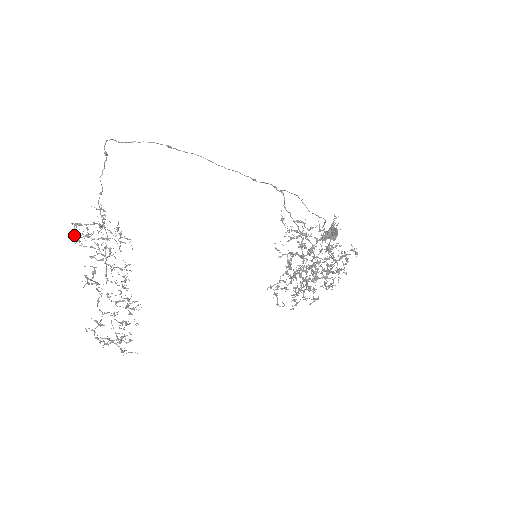
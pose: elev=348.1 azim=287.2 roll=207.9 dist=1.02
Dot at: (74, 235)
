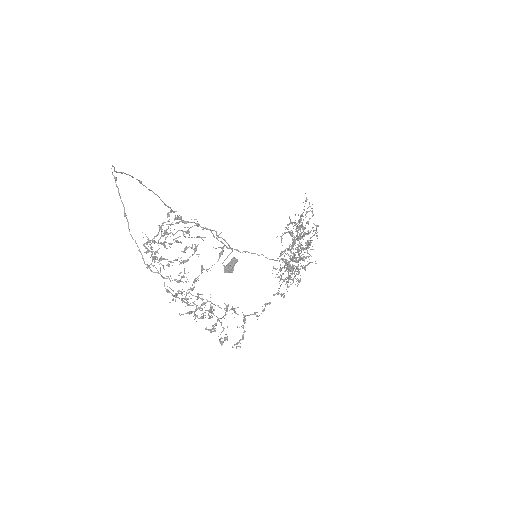
Dot at: (170, 233)
